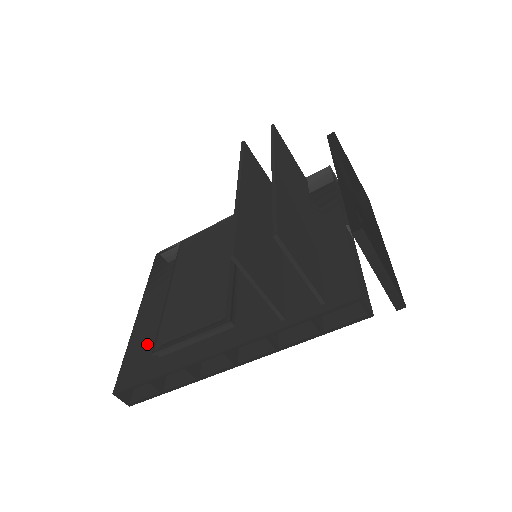
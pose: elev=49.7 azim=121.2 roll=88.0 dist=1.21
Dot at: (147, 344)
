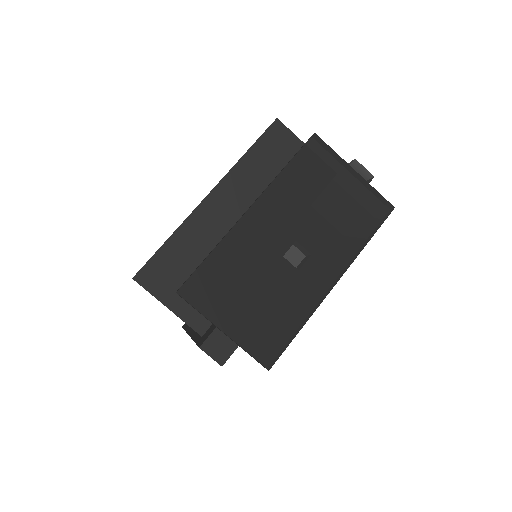
Dot at: occluded
